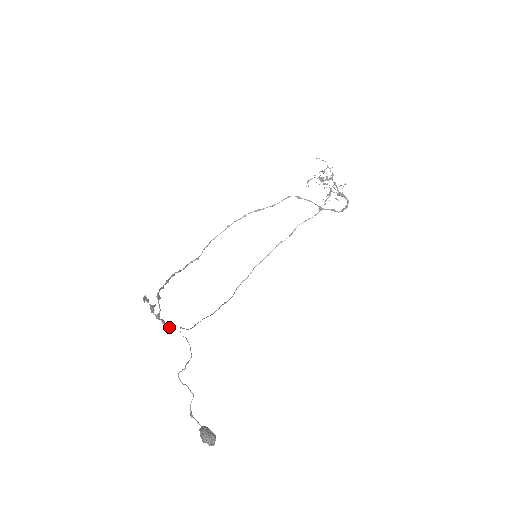
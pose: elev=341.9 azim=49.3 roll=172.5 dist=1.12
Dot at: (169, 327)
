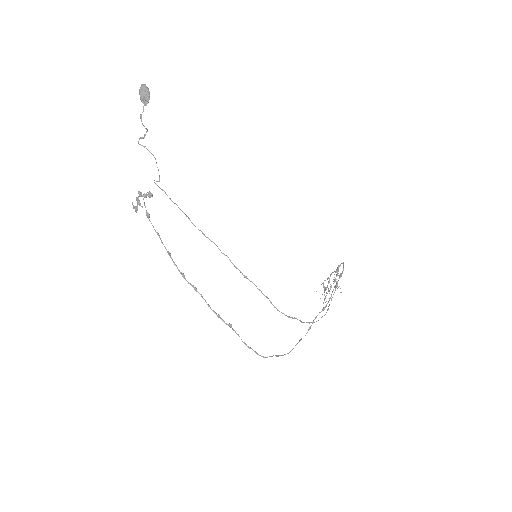
Dot at: (149, 193)
